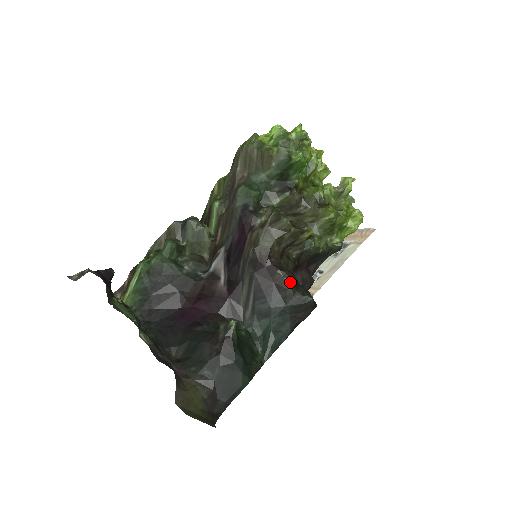
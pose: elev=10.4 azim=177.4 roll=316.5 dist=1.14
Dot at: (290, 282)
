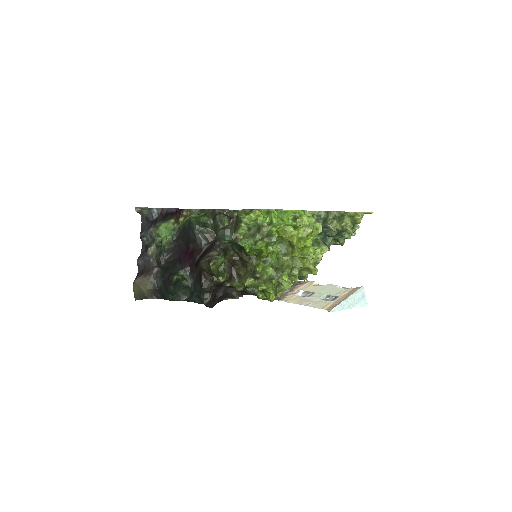
Dot at: (202, 288)
